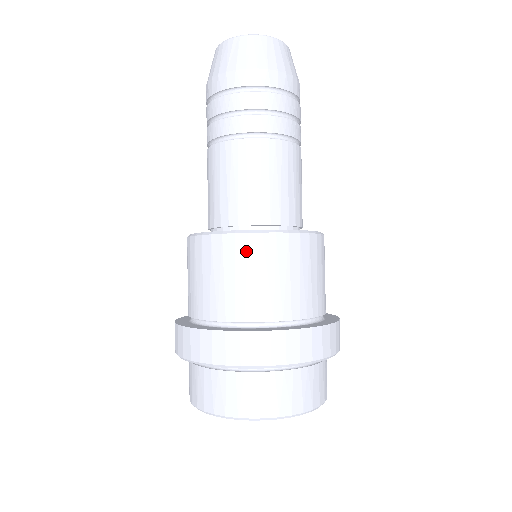
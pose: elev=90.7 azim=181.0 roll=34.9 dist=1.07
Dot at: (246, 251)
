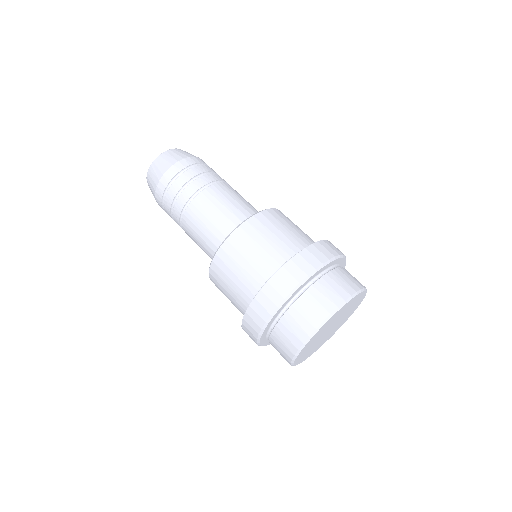
Dot at: (273, 217)
